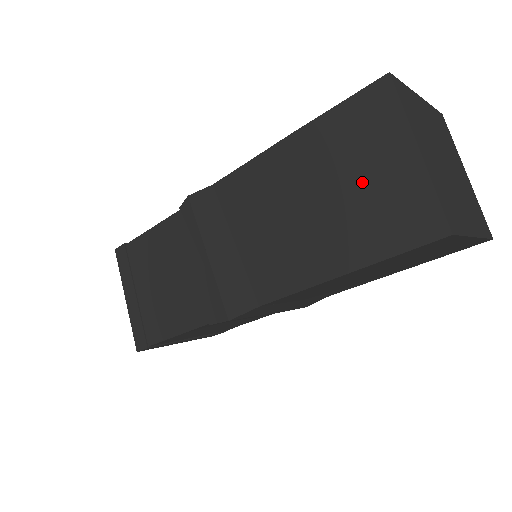
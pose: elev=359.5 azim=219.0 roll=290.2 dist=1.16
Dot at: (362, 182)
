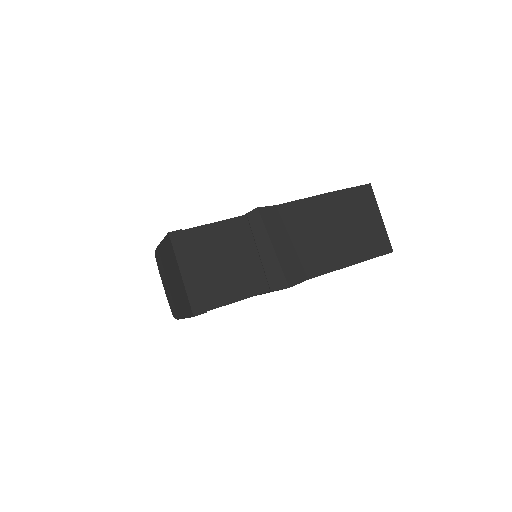
Dot at: (361, 225)
